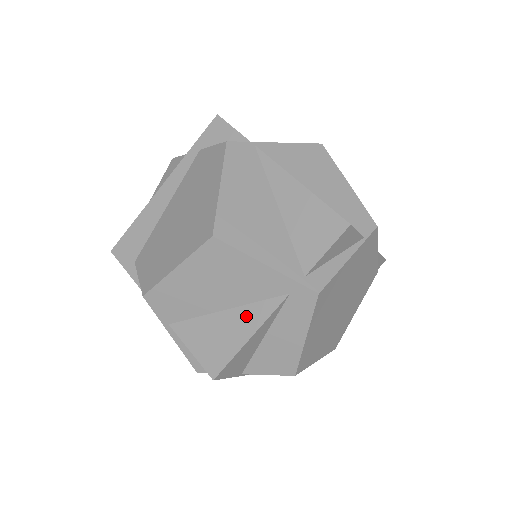
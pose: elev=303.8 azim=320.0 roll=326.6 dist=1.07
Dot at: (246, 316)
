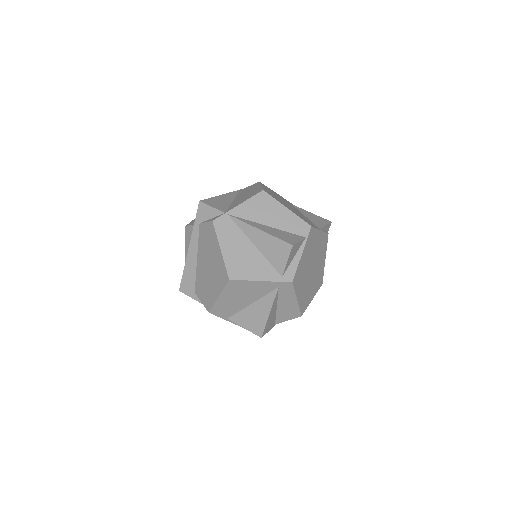
Dot at: (263, 304)
